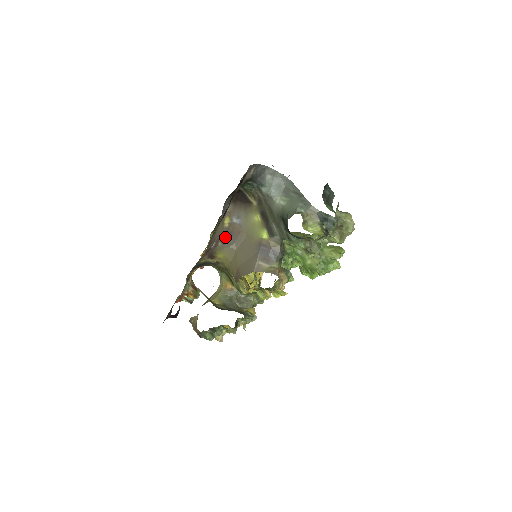
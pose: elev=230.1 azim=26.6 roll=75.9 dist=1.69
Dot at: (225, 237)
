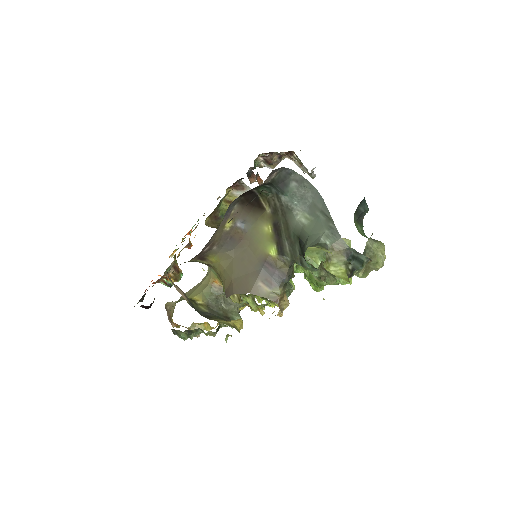
Dot at: (223, 241)
